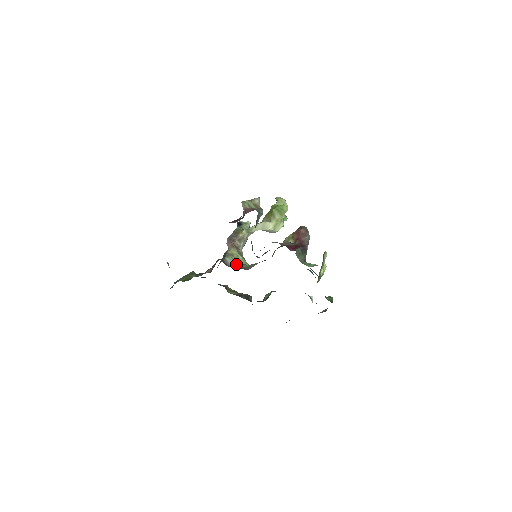
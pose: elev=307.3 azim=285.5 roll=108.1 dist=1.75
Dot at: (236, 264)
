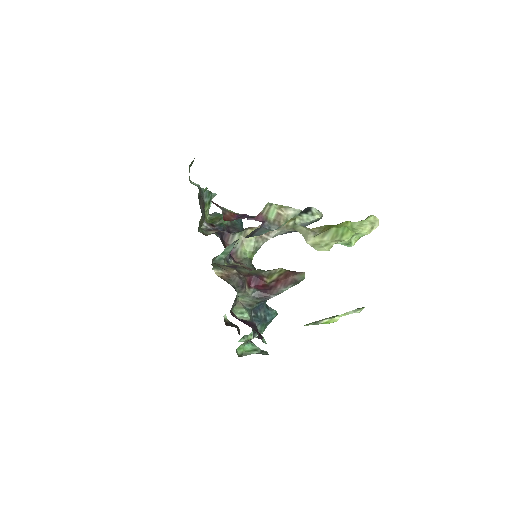
Dot at: (235, 247)
